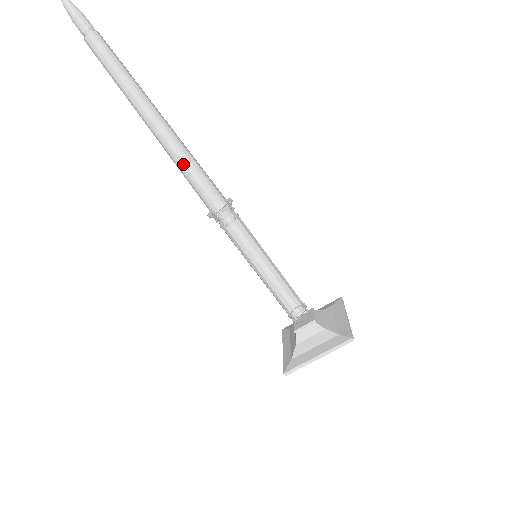
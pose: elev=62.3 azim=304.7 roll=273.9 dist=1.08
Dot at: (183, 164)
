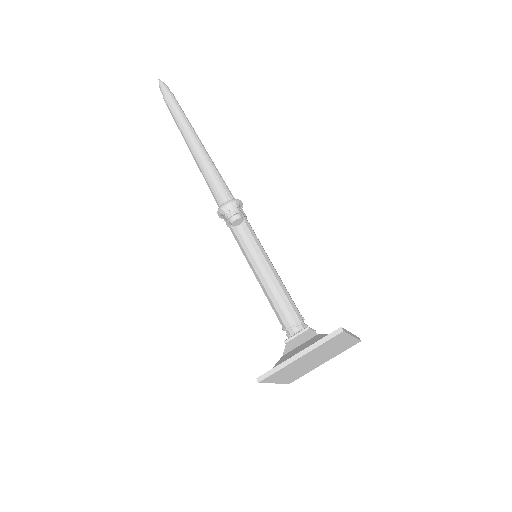
Dot at: (206, 169)
